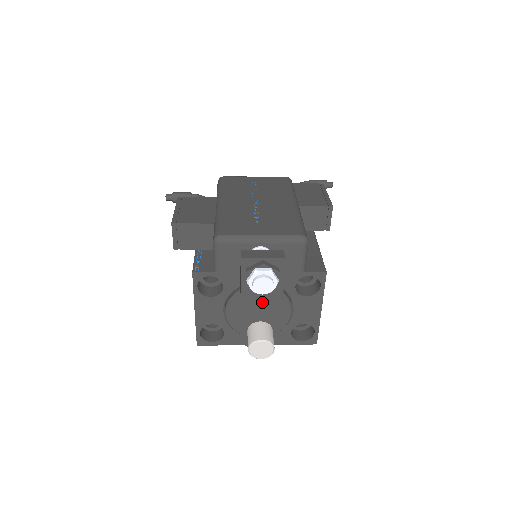
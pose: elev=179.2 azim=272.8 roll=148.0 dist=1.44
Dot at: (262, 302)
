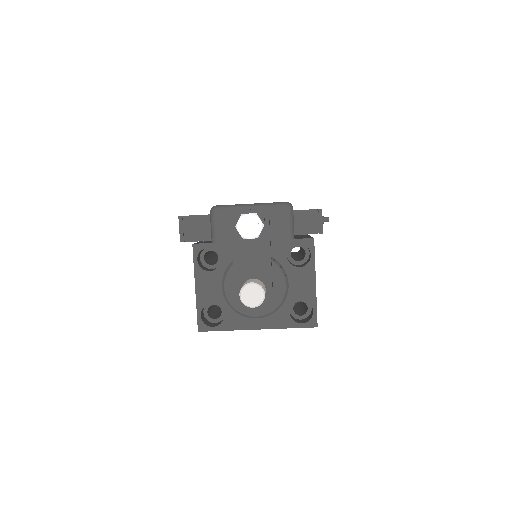
Dot at: (253, 255)
